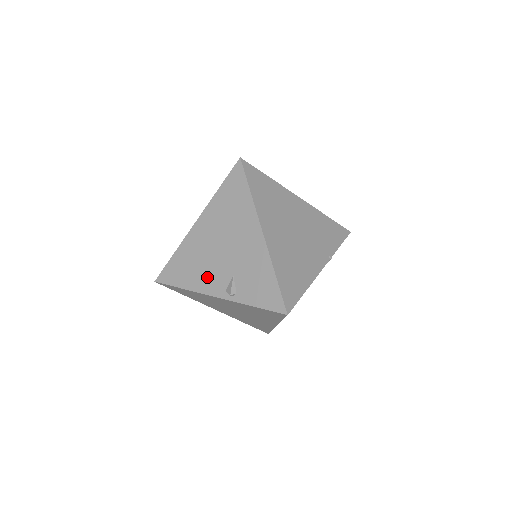
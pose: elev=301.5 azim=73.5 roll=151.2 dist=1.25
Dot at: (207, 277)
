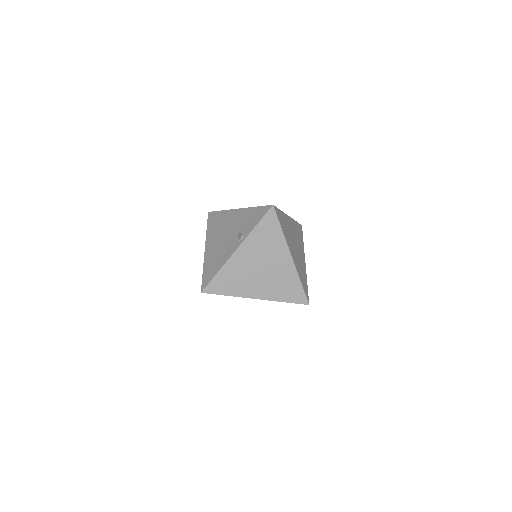
Dot at: (226, 251)
